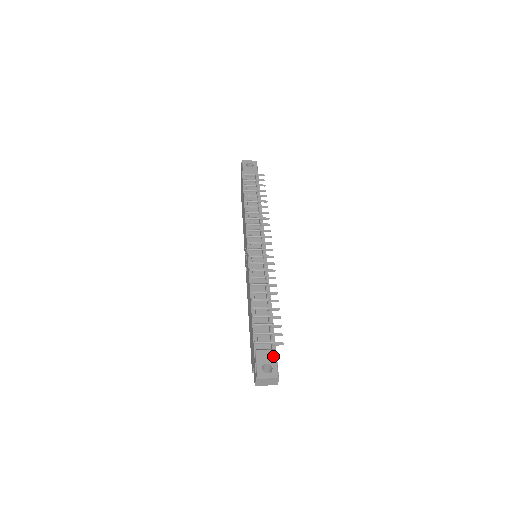
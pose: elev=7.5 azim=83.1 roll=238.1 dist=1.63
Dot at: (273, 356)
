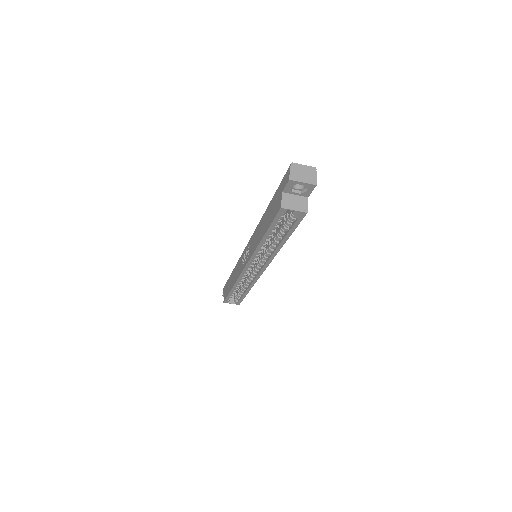
Dot at: occluded
